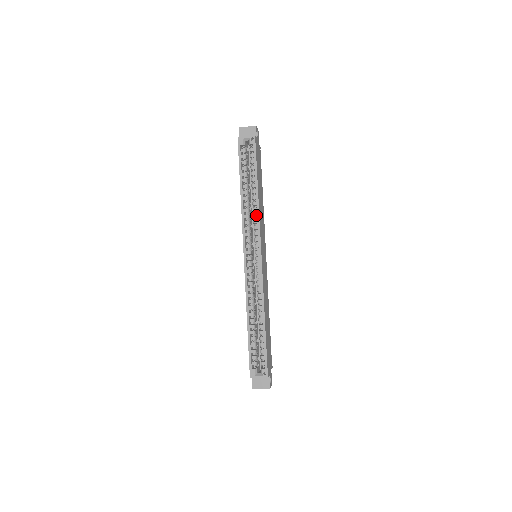
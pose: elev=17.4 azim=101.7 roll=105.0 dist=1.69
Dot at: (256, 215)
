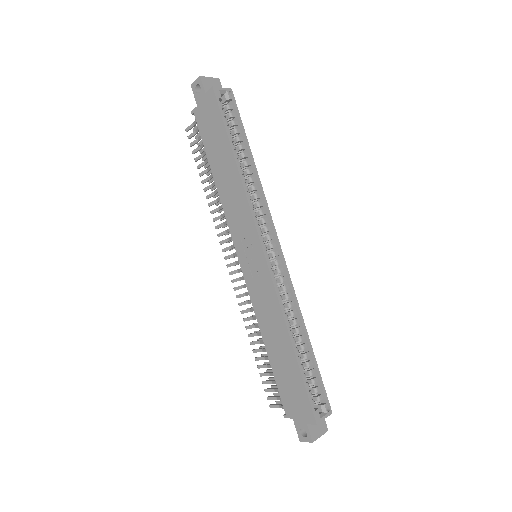
Dot at: (259, 195)
